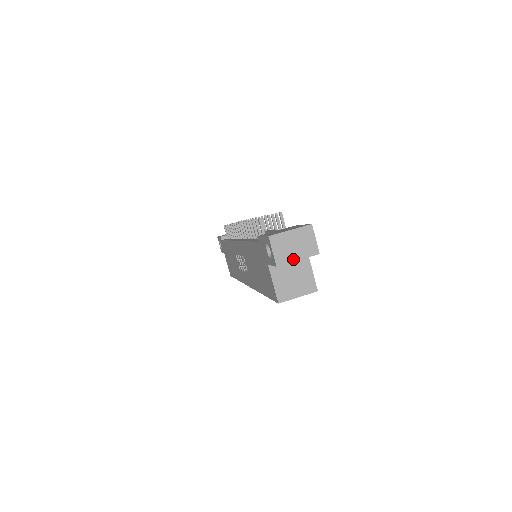
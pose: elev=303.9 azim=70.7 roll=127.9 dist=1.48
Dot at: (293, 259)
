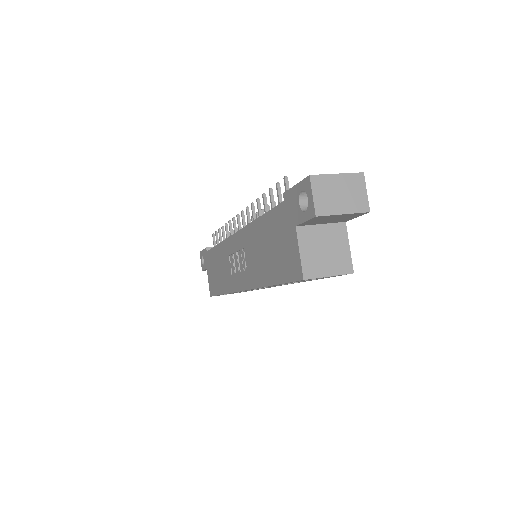
Dot at: (337, 211)
